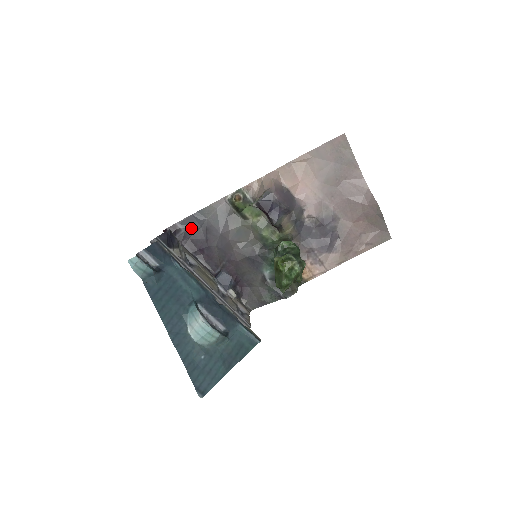
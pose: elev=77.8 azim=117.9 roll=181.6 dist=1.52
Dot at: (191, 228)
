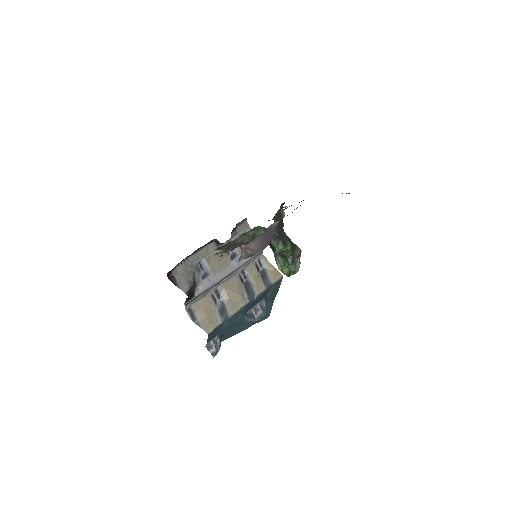
Dot at: occluded
